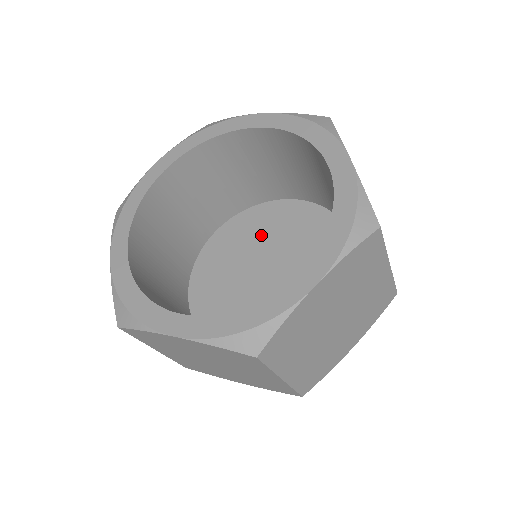
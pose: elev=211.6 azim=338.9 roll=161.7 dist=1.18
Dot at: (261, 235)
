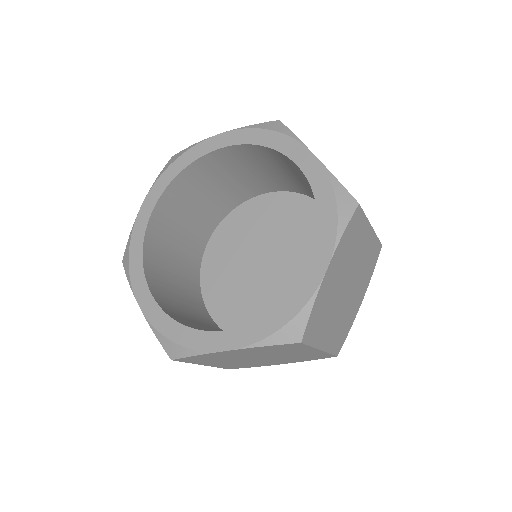
Dot at: (249, 234)
